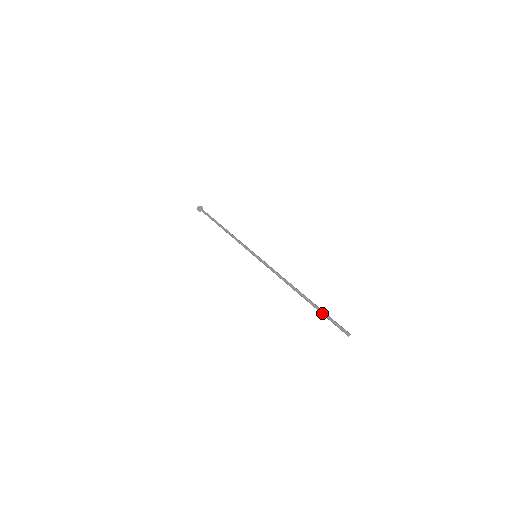
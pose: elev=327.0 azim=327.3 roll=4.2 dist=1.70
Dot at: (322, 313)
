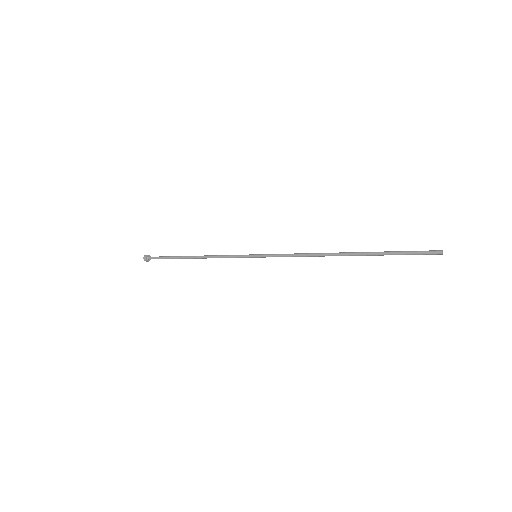
Dot at: (389, 251)
